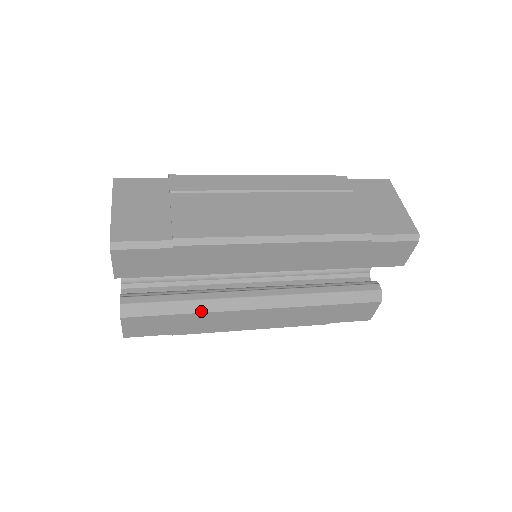
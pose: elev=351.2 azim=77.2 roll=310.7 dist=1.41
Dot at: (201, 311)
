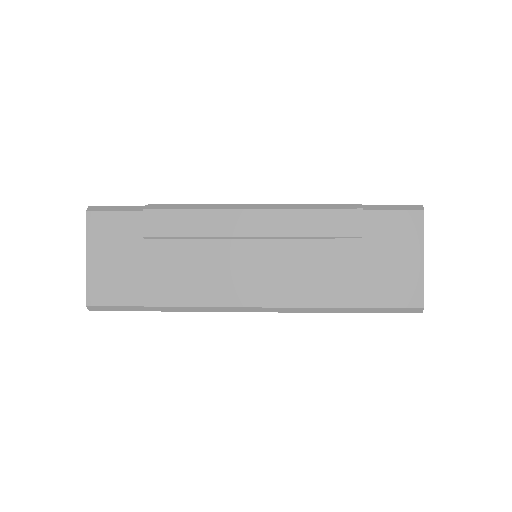
Dot at: occluded
